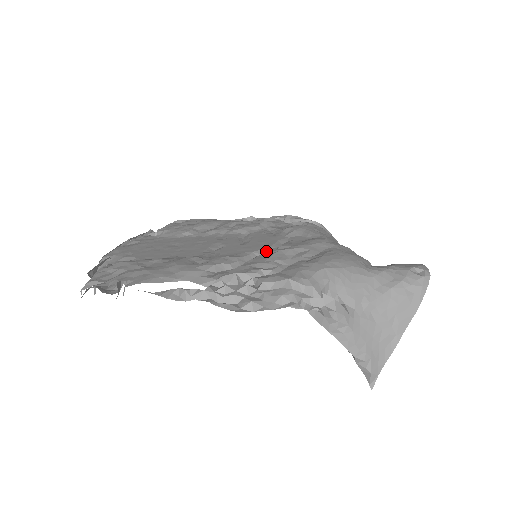
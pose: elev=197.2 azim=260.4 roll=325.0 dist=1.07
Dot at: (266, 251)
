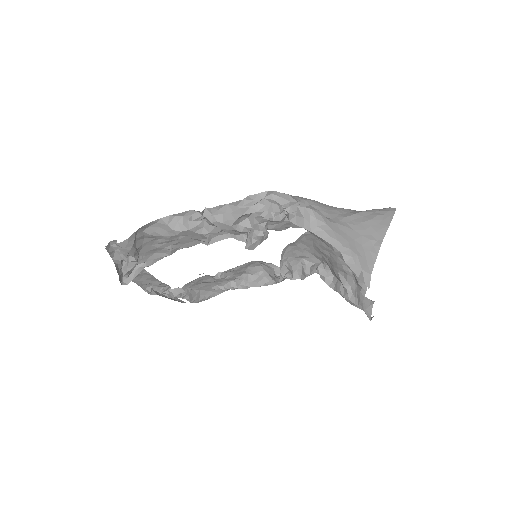
Dot at: occluded
